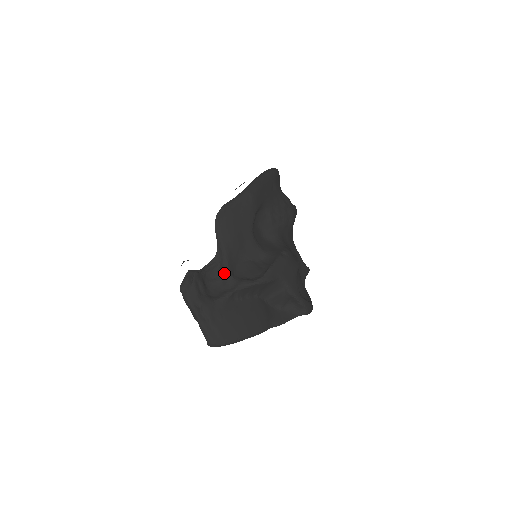
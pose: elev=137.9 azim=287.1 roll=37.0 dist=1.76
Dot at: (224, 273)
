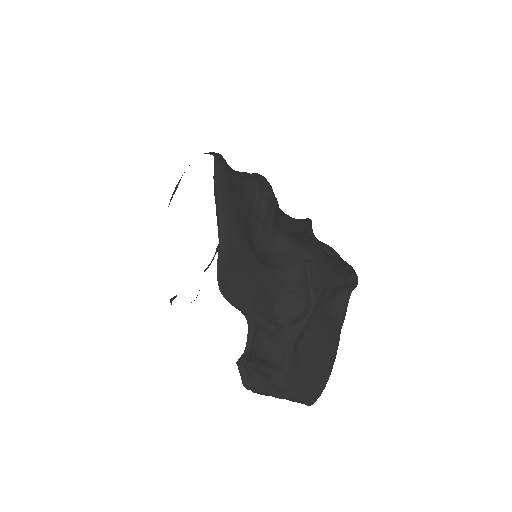
Dot at: (271, 333)
